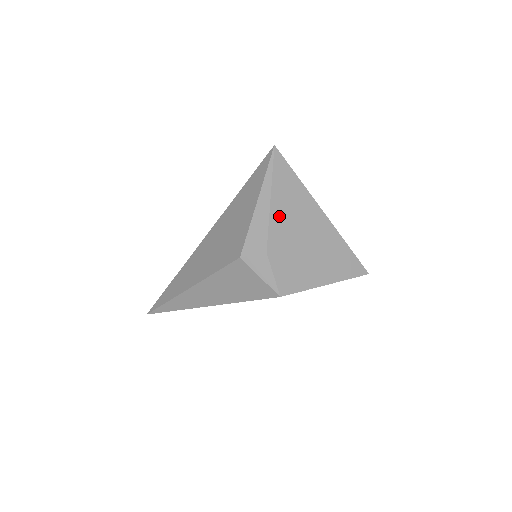
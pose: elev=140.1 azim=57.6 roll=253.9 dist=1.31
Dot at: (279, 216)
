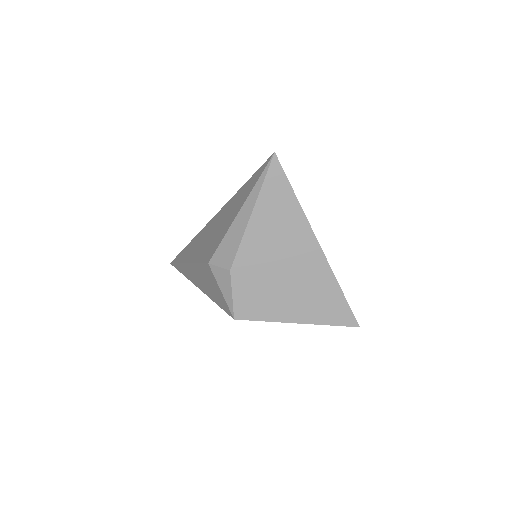
Dot at: (257, 235)
